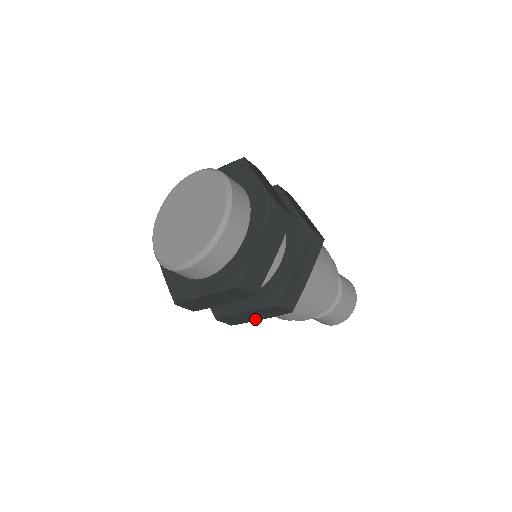
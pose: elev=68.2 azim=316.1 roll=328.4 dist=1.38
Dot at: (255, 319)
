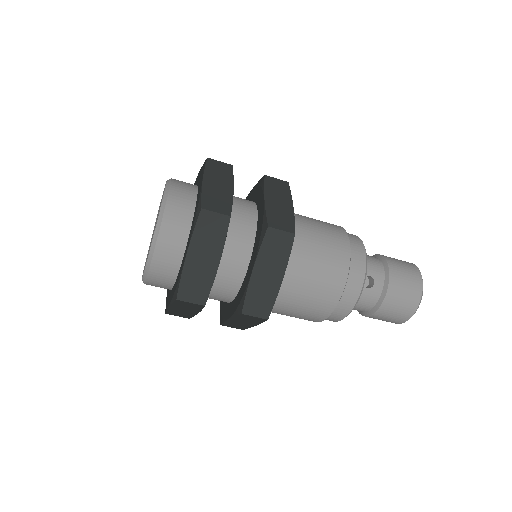
Dot at: (250, 325)
